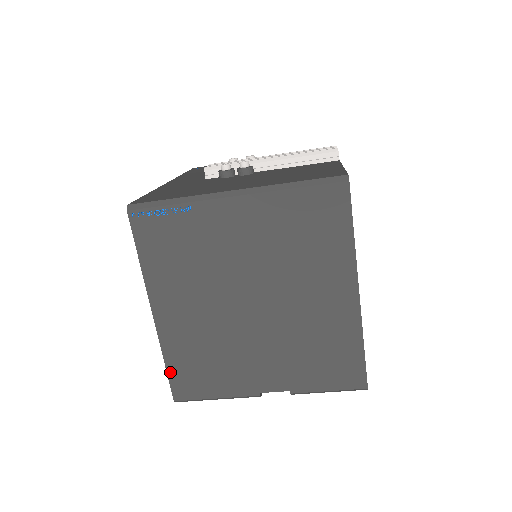
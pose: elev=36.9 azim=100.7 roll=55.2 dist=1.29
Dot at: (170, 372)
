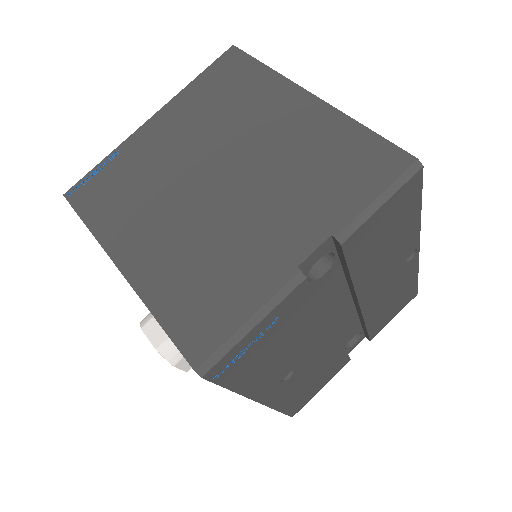
Dot at: (169, 328)
